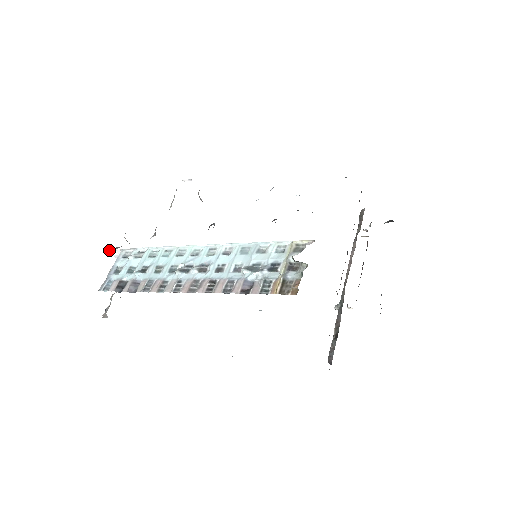
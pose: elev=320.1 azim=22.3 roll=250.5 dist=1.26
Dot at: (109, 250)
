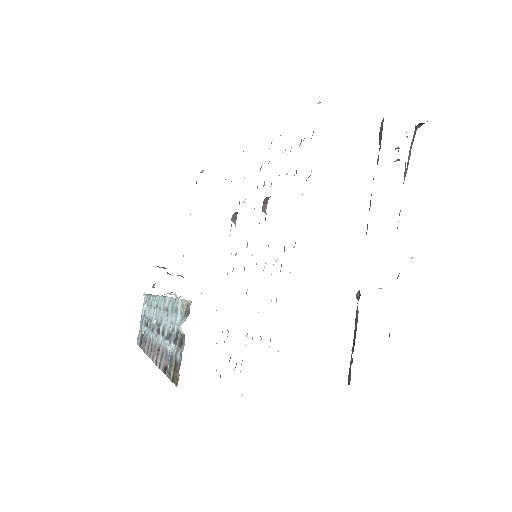
Dot at: occluded
